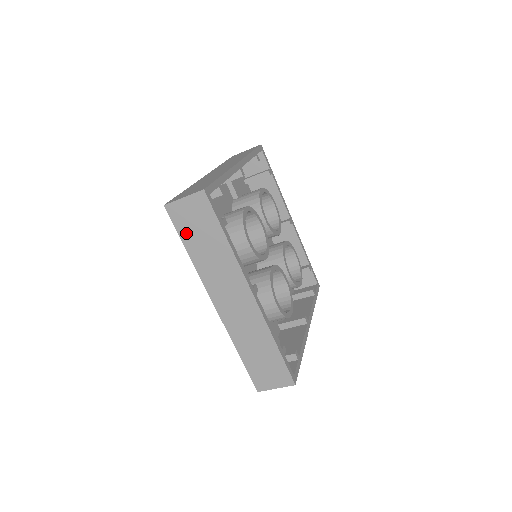
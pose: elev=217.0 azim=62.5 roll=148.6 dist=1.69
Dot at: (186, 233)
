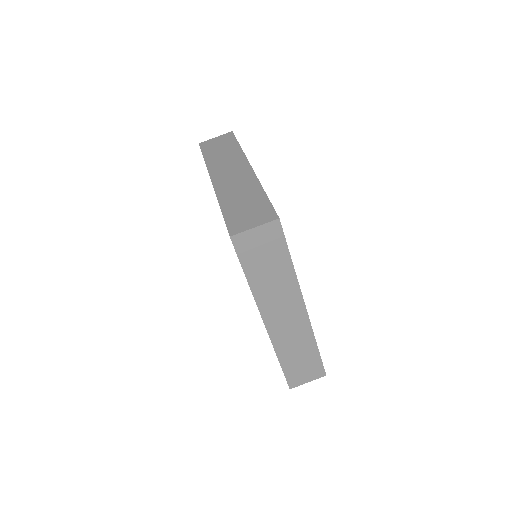
Dot at: (208, 151)
